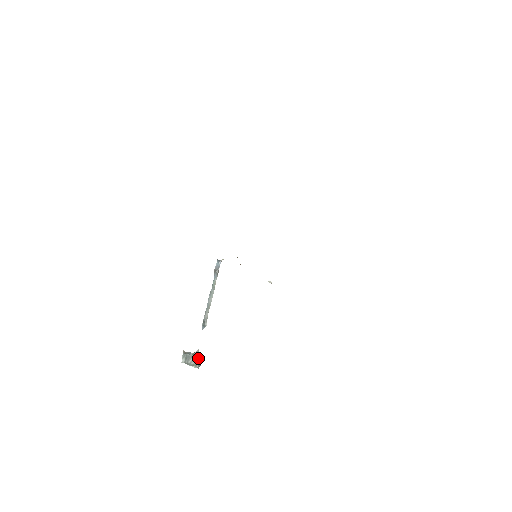
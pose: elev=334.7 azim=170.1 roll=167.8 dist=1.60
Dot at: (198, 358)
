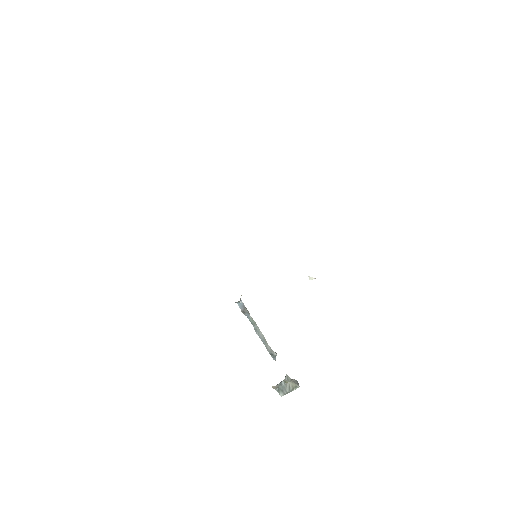
Dot at: (291, 380)
